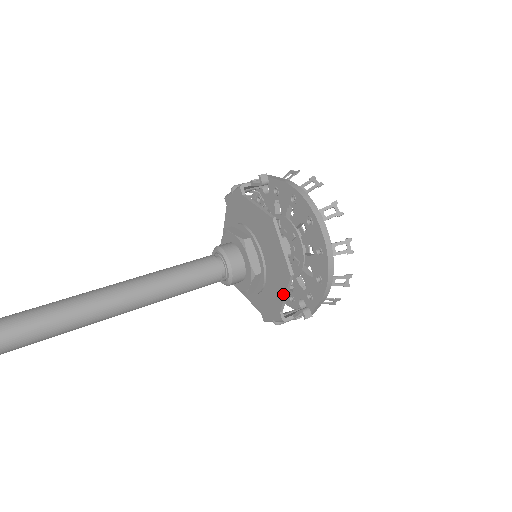
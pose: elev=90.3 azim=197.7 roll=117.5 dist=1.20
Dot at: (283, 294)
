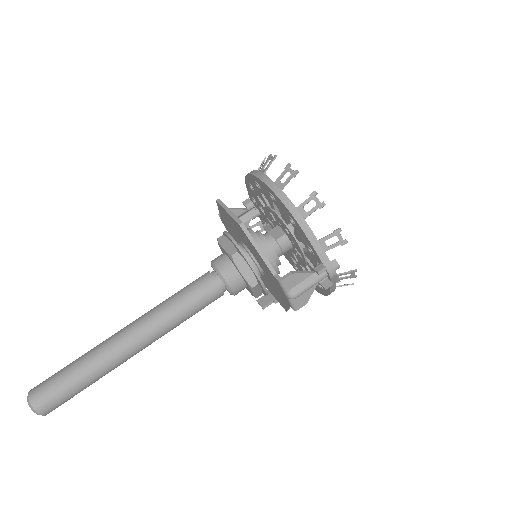
Dot at: (257, 252)
